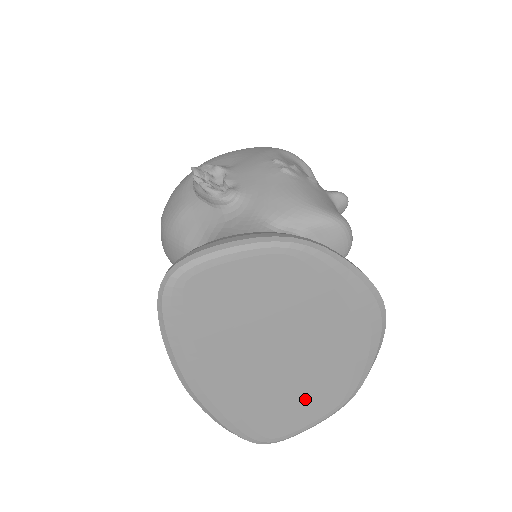
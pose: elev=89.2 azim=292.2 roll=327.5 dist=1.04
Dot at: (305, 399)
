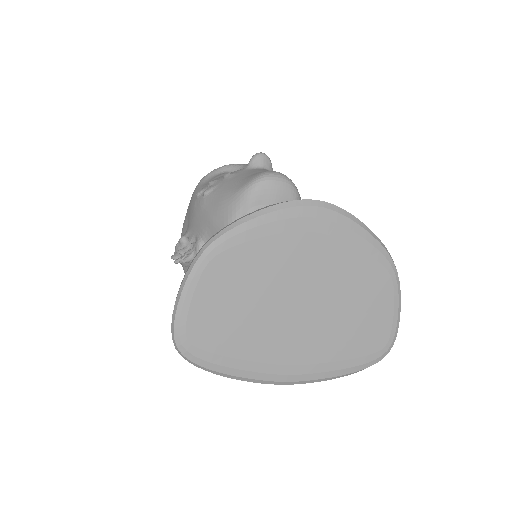
Dot at: (363, 303)
